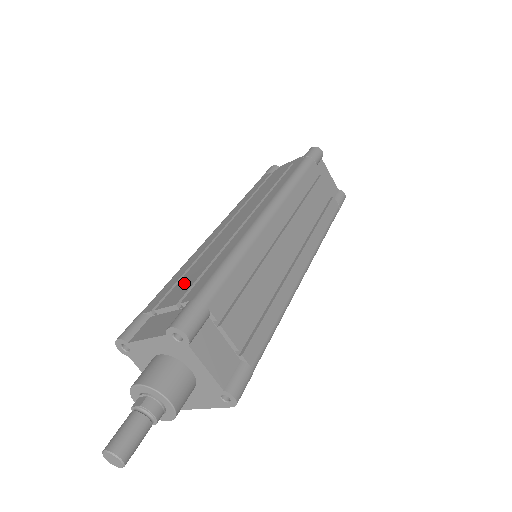
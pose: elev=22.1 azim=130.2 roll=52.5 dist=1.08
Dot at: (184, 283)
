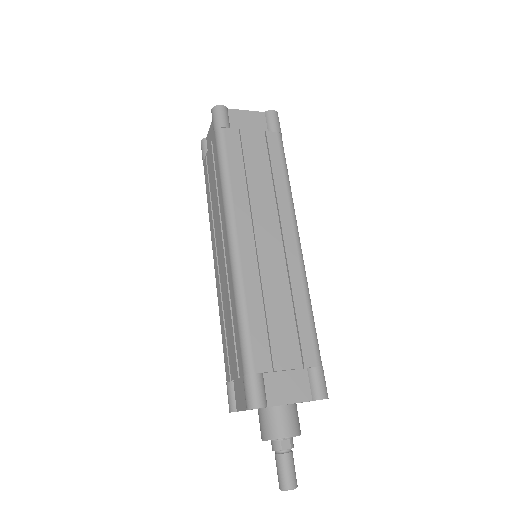
Dot at: (281, 336)
